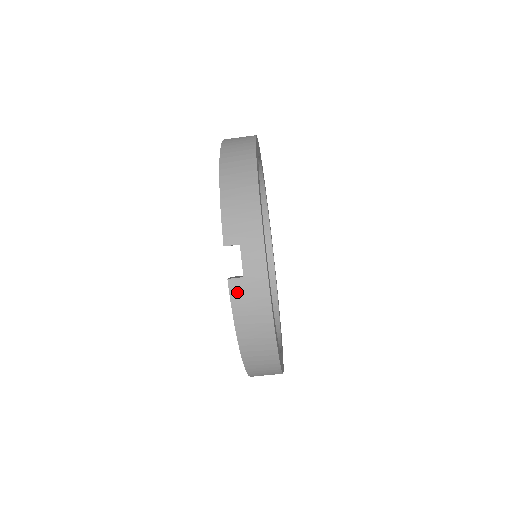
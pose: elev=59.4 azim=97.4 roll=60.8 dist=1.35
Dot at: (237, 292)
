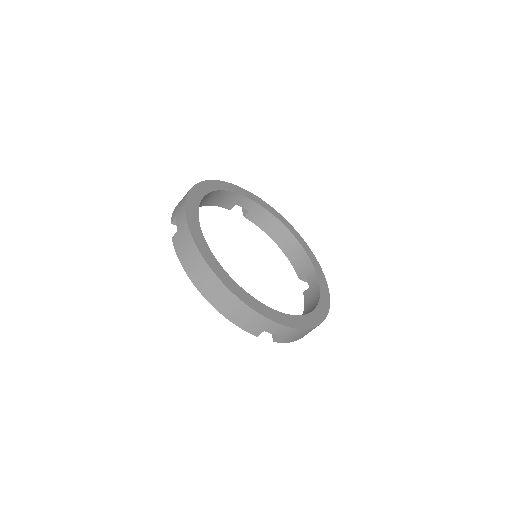
Dot at: (176, 242)
